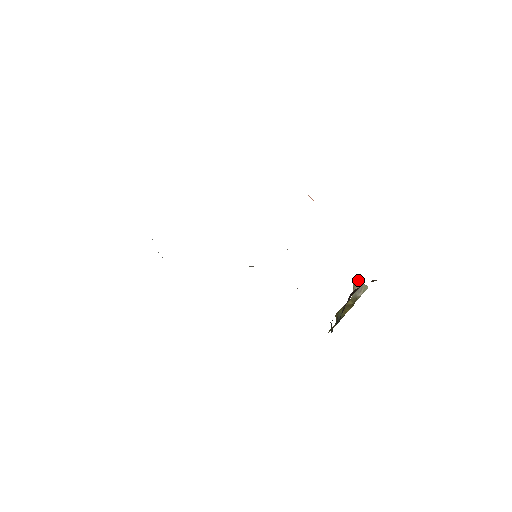
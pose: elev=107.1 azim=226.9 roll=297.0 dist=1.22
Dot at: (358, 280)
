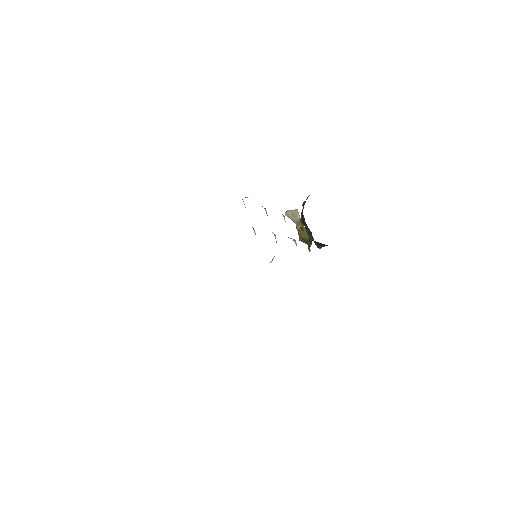
Dot at: (288, 212)
